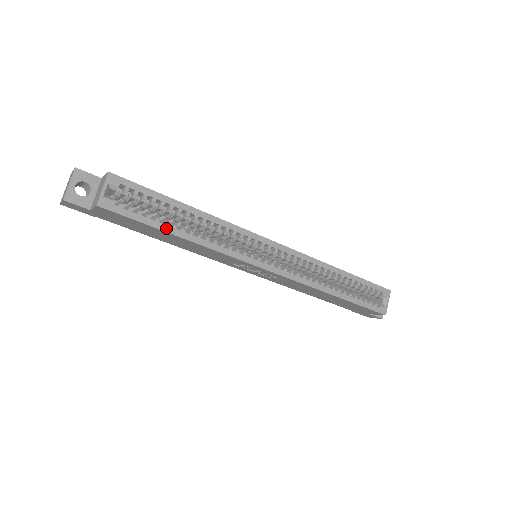
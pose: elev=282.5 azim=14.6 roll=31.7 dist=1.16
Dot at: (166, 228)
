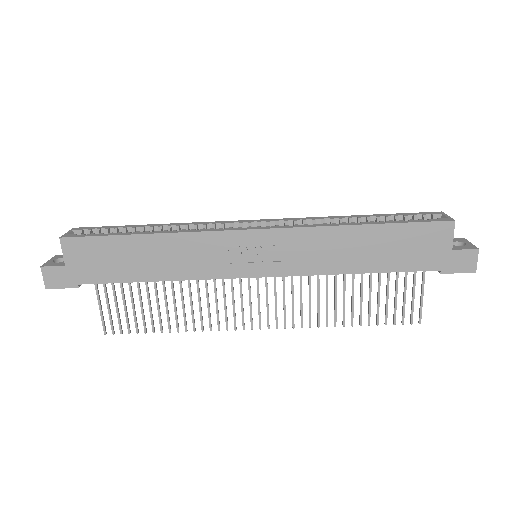
Dot at: (128, 234)
